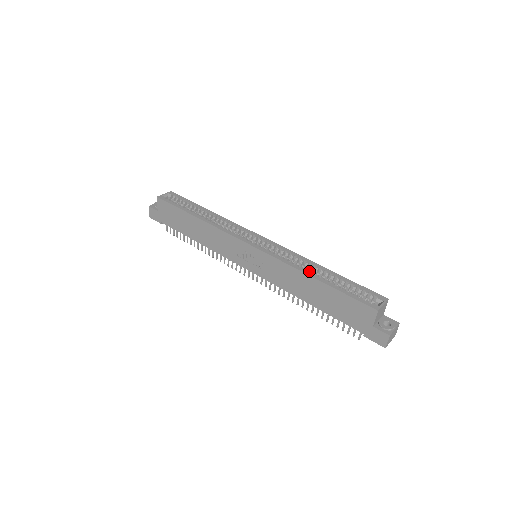
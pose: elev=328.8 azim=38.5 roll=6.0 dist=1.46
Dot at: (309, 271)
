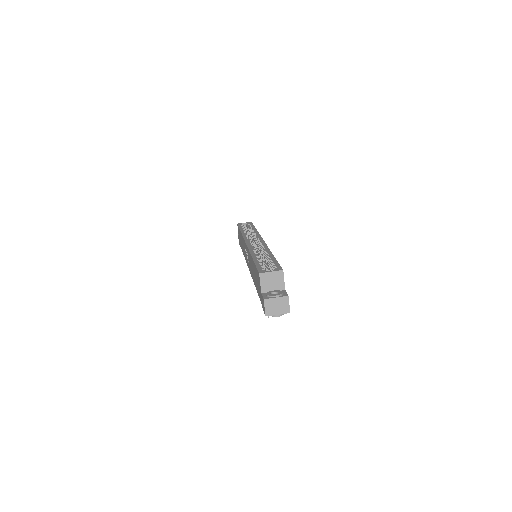
Dot at: (263, 257)
